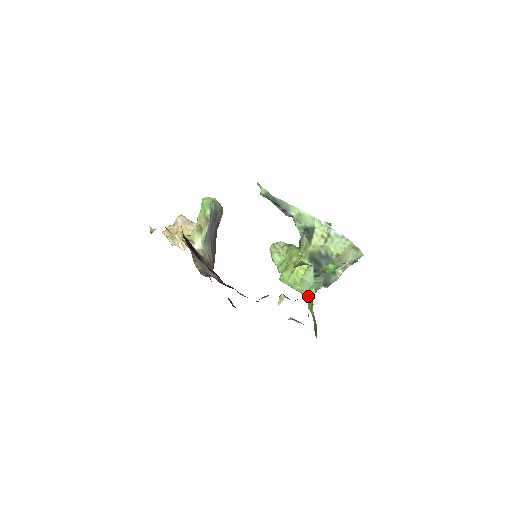
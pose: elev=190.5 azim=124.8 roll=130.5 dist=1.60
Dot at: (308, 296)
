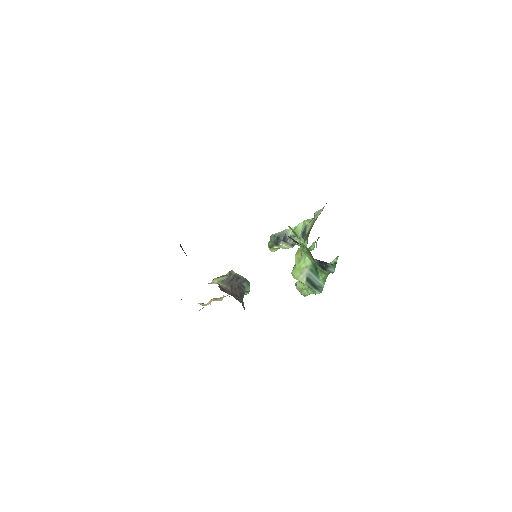
Dot at: occluded
